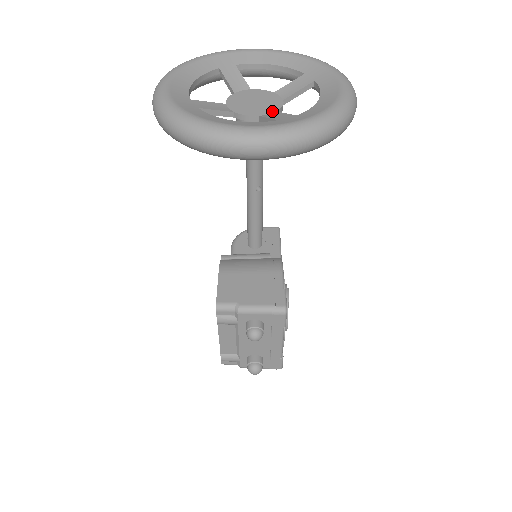
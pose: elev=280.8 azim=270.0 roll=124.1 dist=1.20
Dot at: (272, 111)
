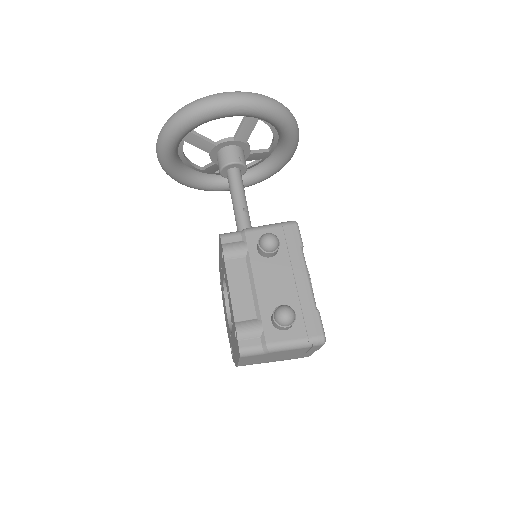
Dot at: (242, 140)
